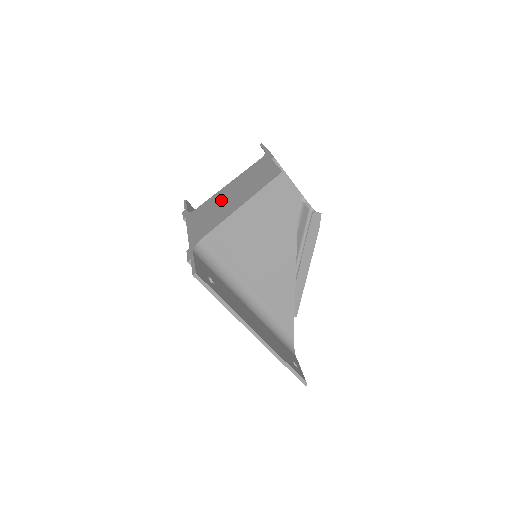
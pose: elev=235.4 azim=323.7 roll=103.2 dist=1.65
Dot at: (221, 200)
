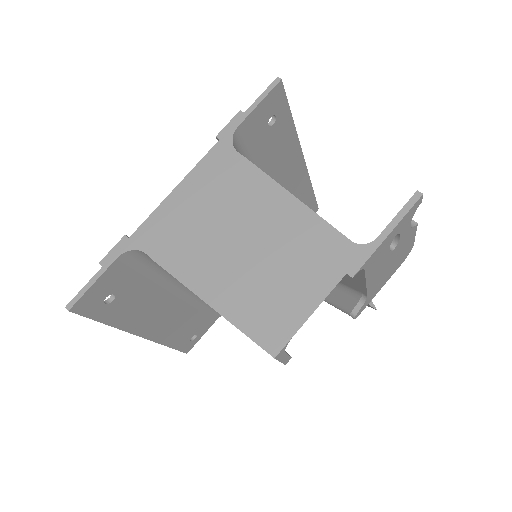
Dot at: (239, 218)
